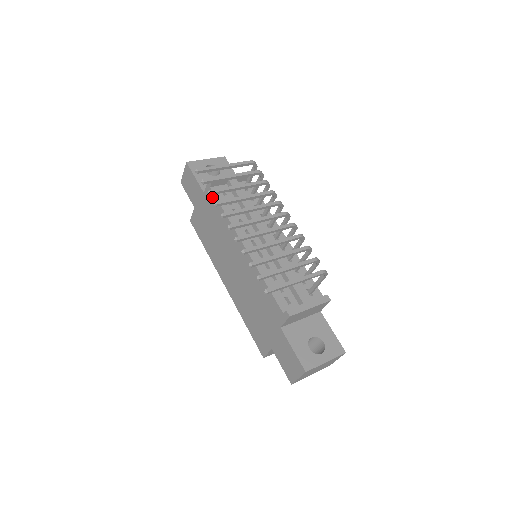
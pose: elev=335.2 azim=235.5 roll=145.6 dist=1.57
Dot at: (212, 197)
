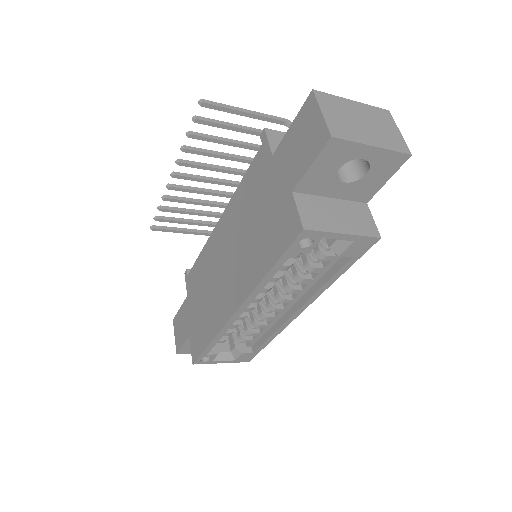
Dot at: (191, 276)
